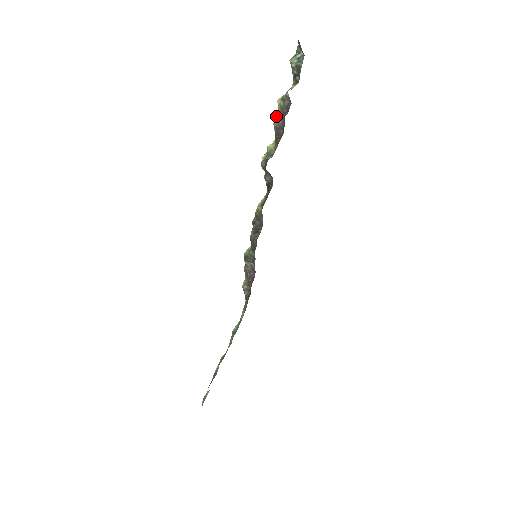
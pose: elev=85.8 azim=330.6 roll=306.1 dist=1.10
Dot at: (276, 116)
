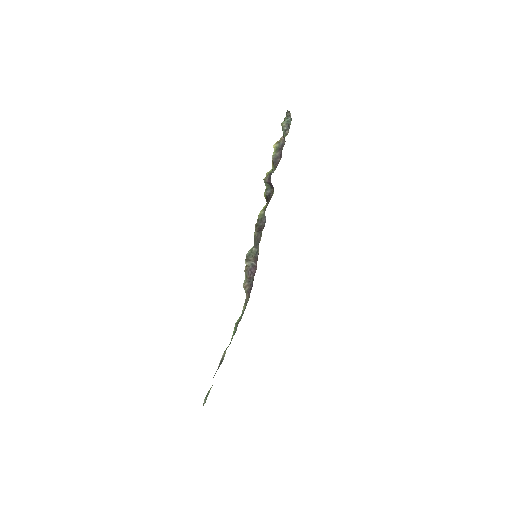
Dot at: (273, 153)
